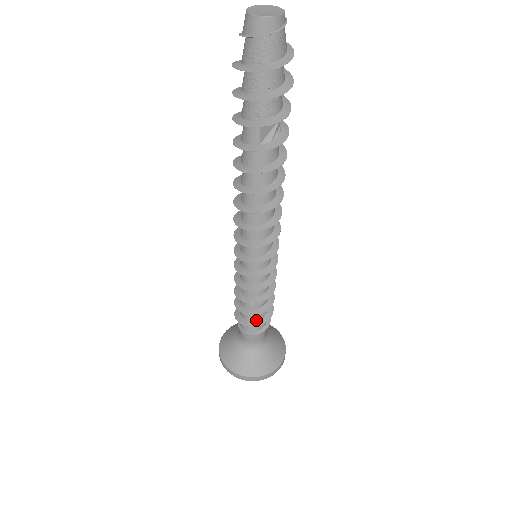
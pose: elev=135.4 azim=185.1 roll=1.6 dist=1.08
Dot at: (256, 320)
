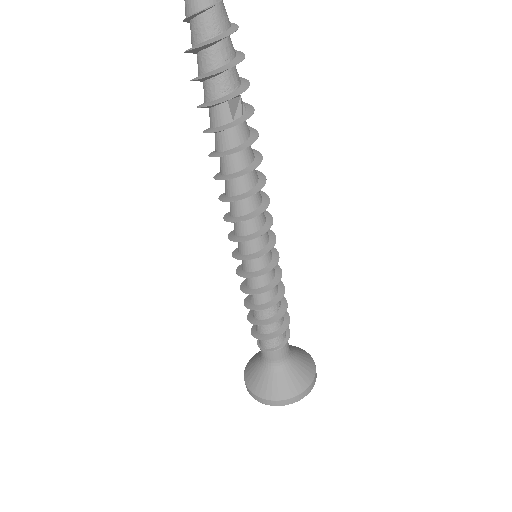
Dot at: (277, 329)
